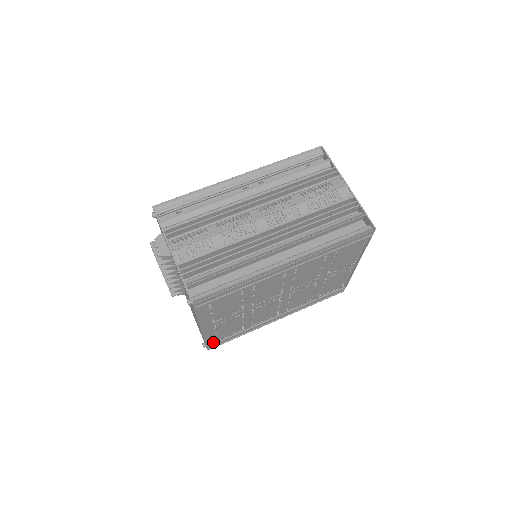
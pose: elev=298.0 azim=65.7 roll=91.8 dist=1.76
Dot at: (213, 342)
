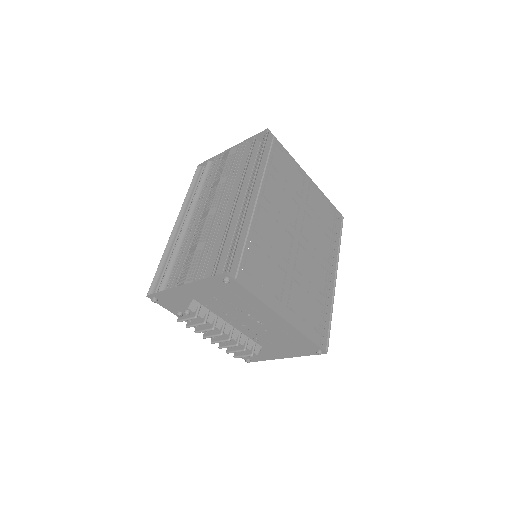
Dot at: (318, 338)
